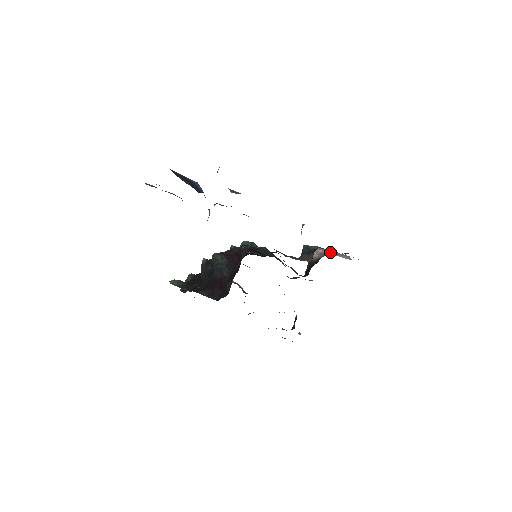
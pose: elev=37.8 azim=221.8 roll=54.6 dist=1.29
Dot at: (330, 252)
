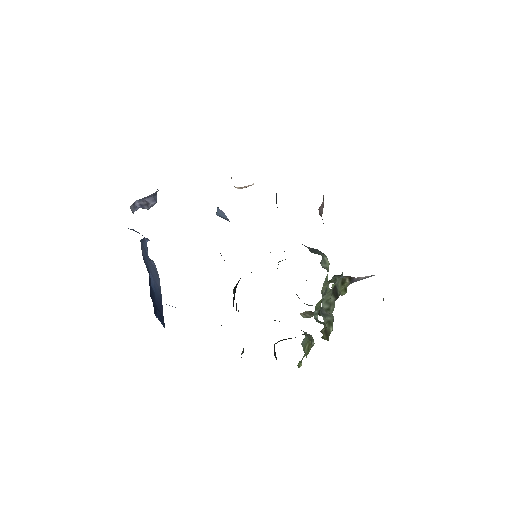
Dot at: occluded
